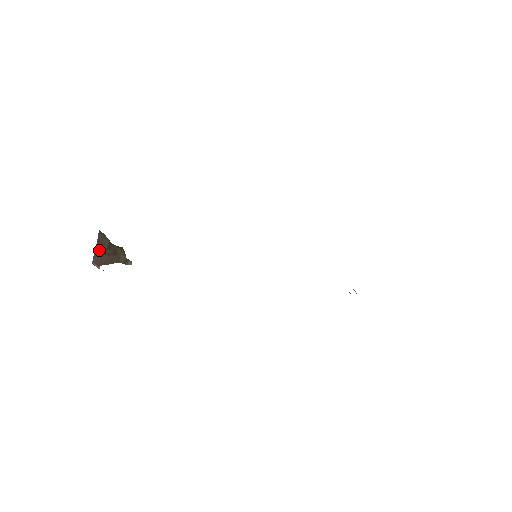
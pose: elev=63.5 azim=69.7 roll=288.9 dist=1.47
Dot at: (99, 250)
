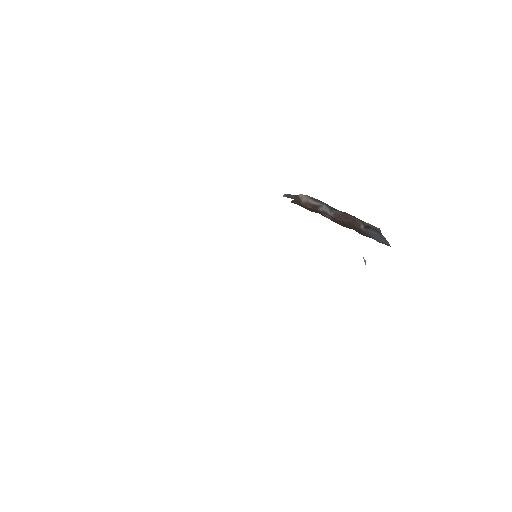
Dot at: occluded
